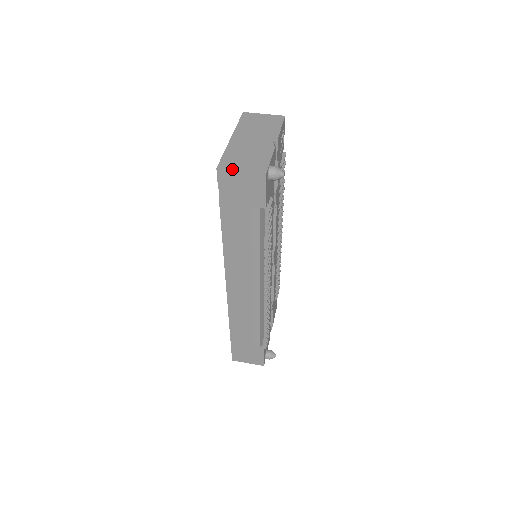
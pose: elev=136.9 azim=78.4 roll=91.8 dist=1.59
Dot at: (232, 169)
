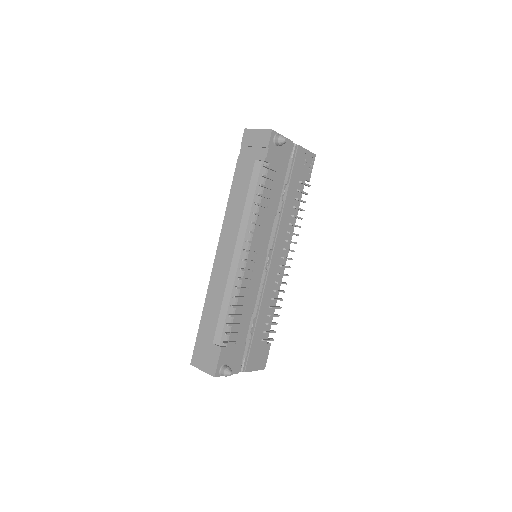
Dot at: (253, 129)
